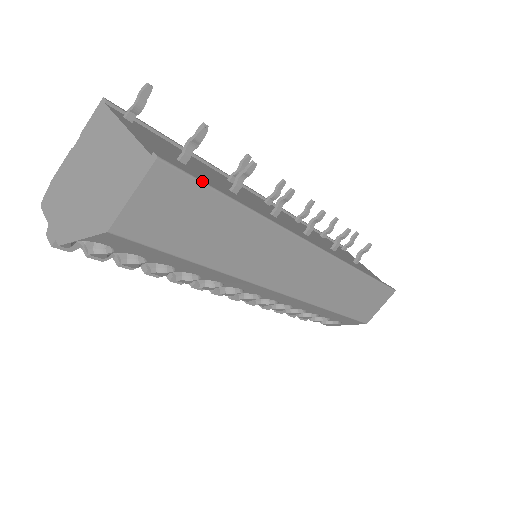
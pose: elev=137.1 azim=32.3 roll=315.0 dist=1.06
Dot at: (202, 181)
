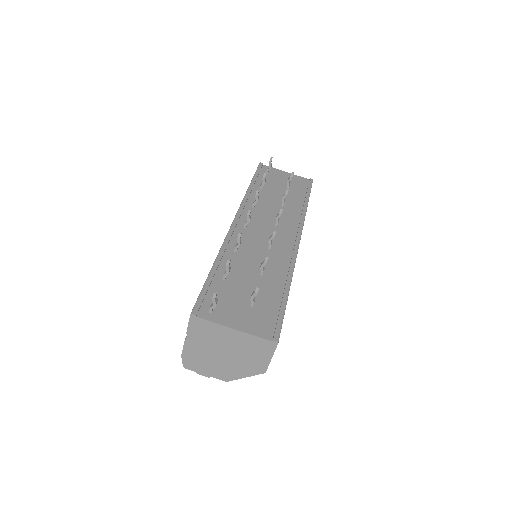
Dot at: (283, 317)
